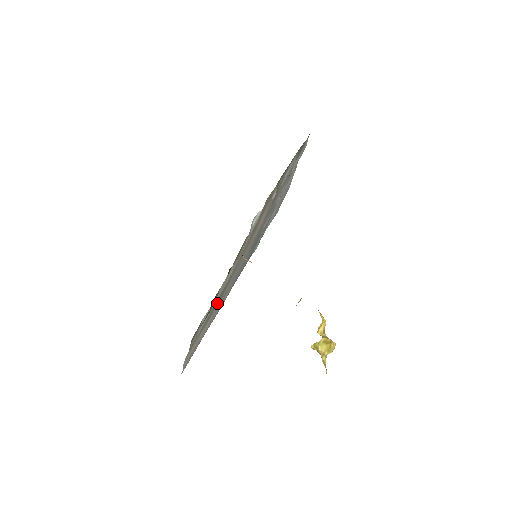
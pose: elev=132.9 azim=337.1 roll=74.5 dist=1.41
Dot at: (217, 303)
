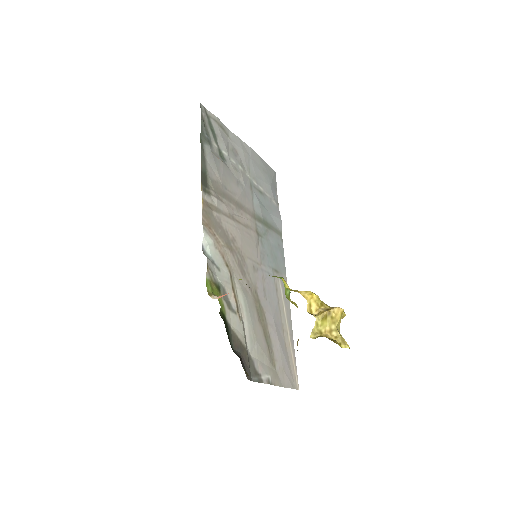
Dot at: (264, 321)
